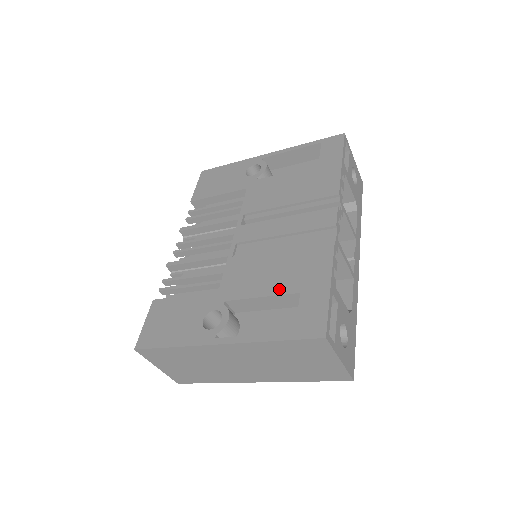
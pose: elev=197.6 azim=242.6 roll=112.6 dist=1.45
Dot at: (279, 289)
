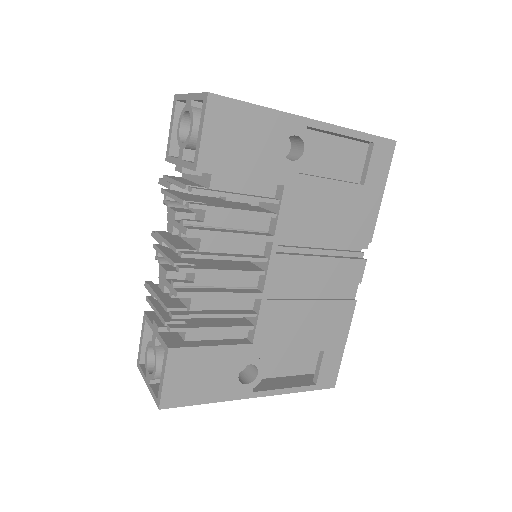
Dot at: (309, 346)
